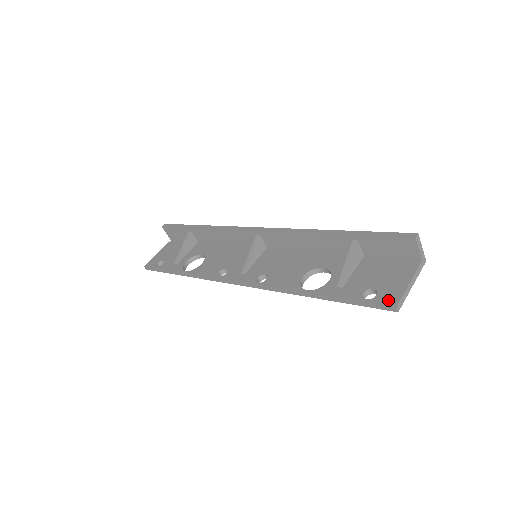
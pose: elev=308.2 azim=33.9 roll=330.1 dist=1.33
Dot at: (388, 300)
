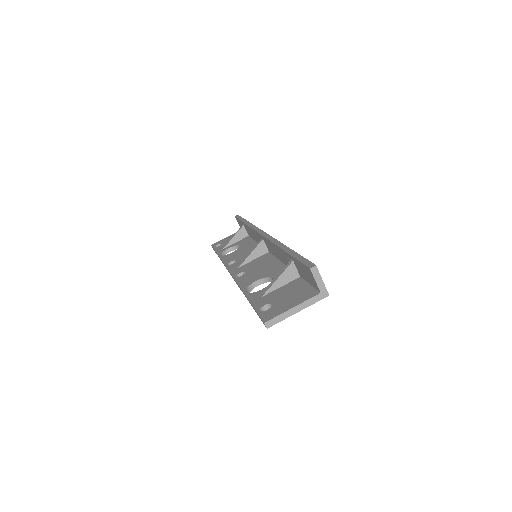
Dot at: (267, 316)
